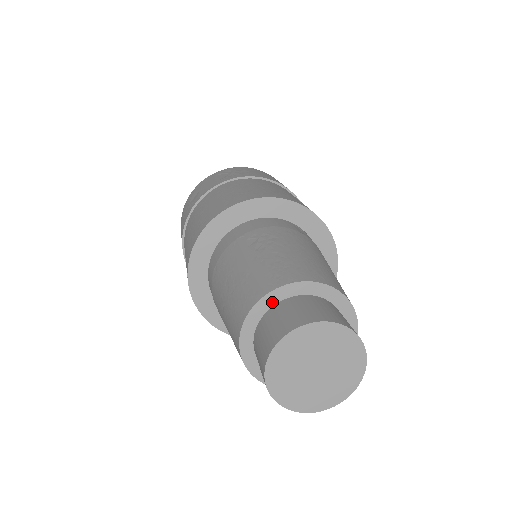
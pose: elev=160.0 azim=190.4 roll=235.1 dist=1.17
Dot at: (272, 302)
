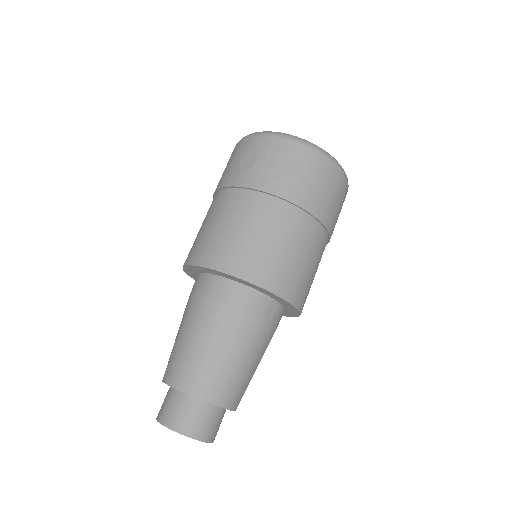
Dot at: (185, 393)
